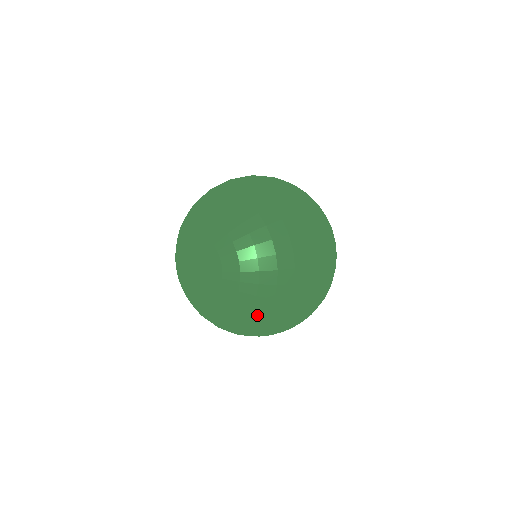
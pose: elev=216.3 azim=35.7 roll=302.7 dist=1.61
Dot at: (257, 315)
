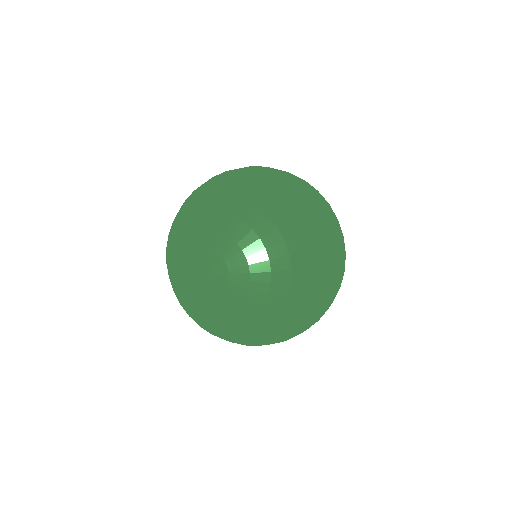
Dot at: (298, 294)
